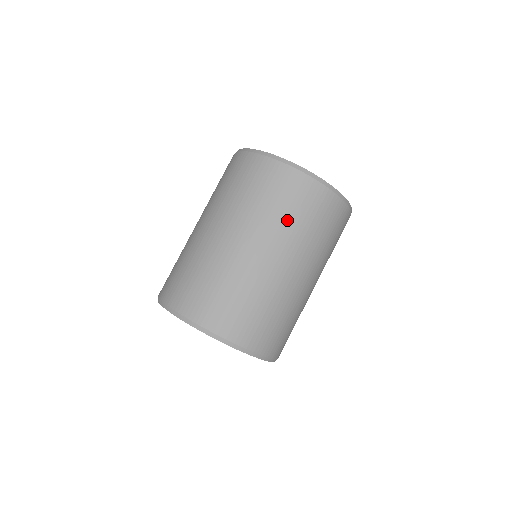
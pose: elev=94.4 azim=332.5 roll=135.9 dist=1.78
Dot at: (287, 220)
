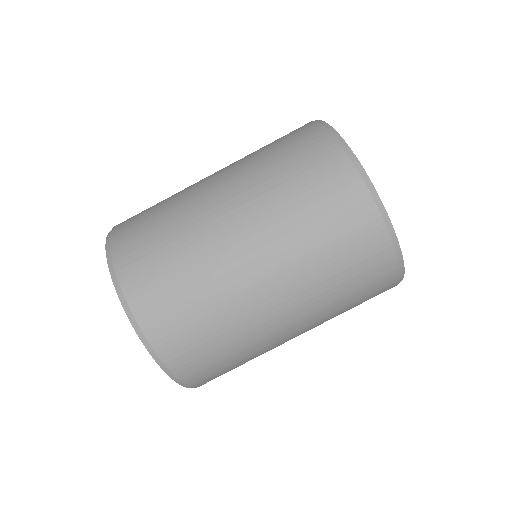
Dot at: (286, 194)
